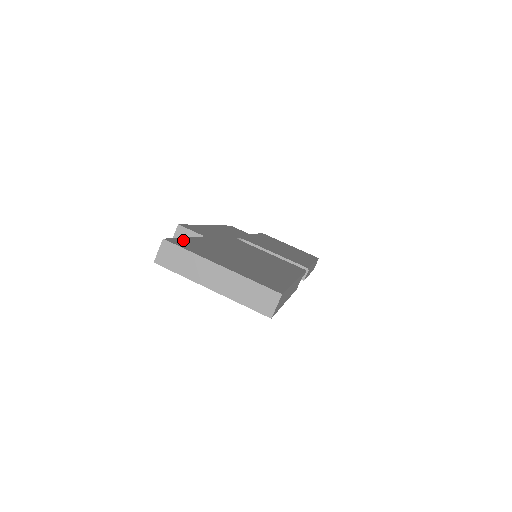
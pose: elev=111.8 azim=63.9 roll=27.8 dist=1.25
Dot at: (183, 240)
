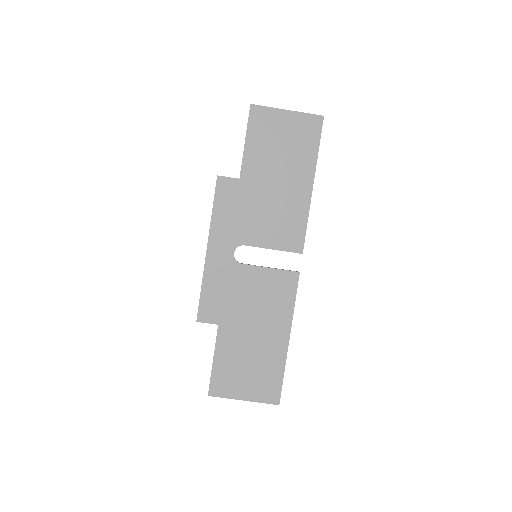
Dot at: (214, 375)
